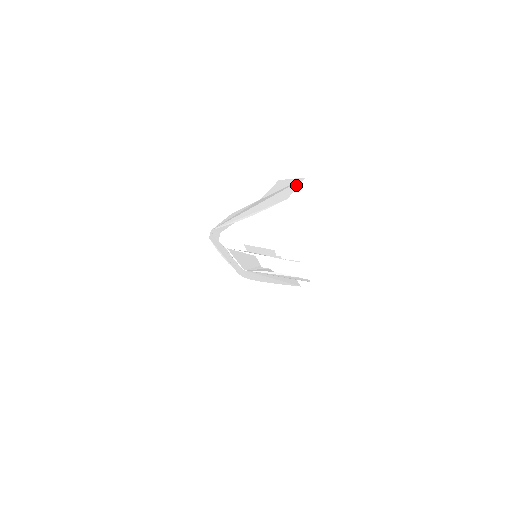
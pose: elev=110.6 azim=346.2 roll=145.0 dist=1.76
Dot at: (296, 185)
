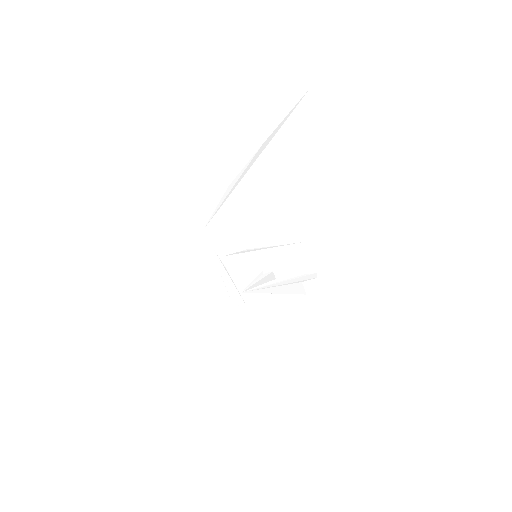
Dot at: (301, 104)
